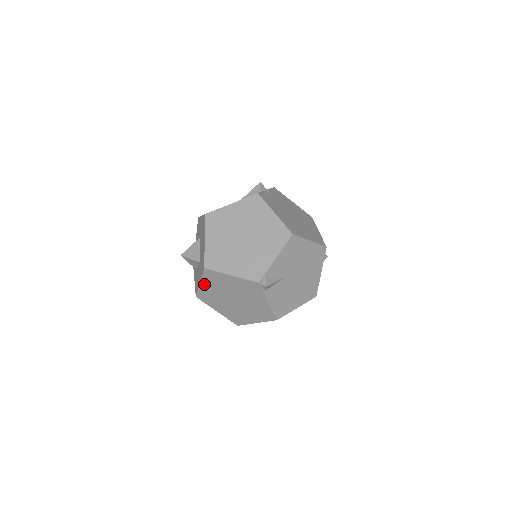
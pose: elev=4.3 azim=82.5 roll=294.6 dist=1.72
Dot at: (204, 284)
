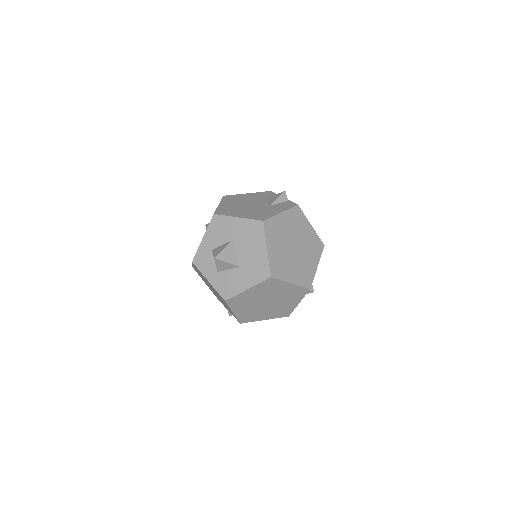
Dot at: (251, 290)
